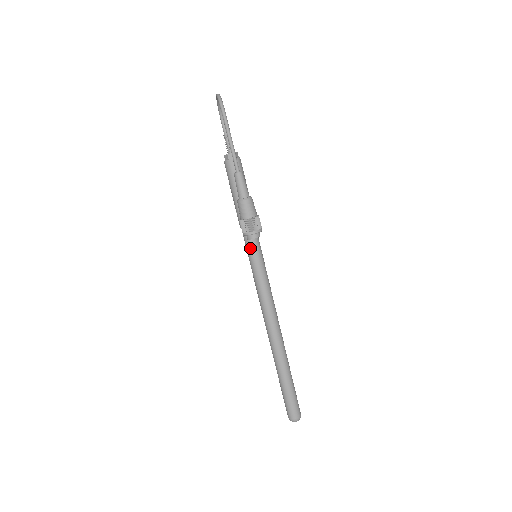
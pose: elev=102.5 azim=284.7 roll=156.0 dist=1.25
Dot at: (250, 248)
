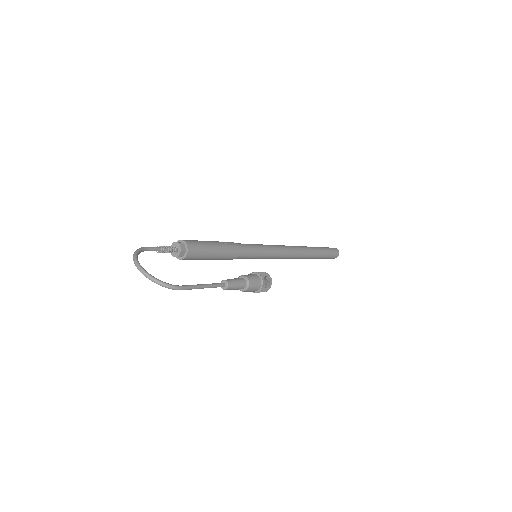
Dot at: (248, 258)
